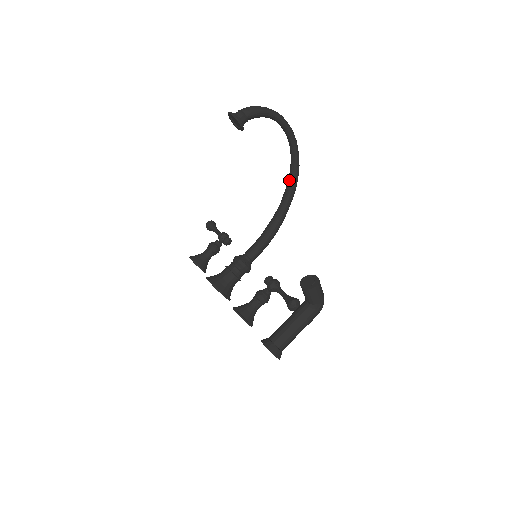
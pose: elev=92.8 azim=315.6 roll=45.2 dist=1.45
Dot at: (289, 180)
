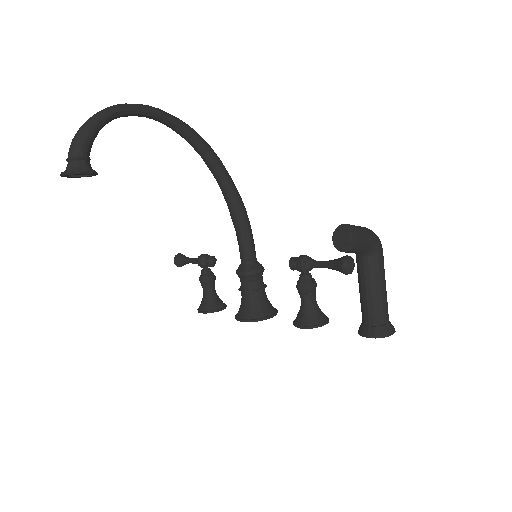
Dot at: (198, 152)
